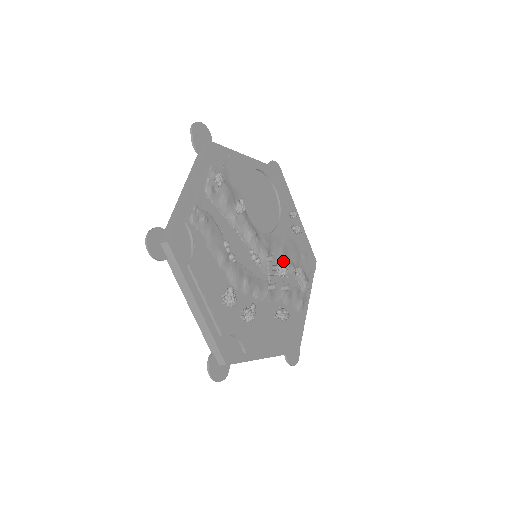
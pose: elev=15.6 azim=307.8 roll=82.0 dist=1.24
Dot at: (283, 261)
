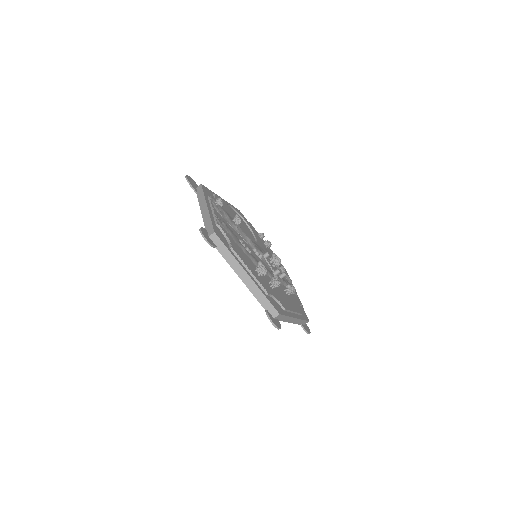
Dot at: (275, 254)
